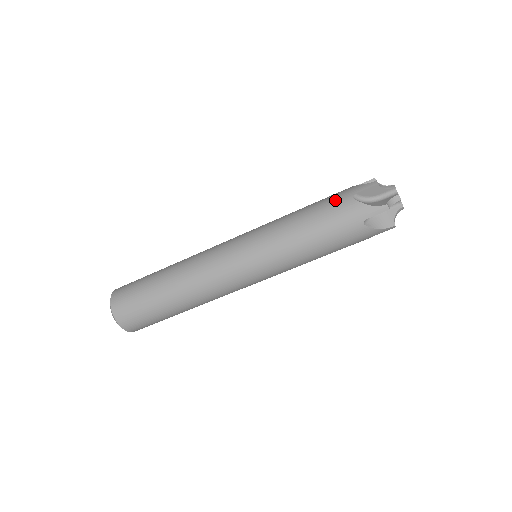
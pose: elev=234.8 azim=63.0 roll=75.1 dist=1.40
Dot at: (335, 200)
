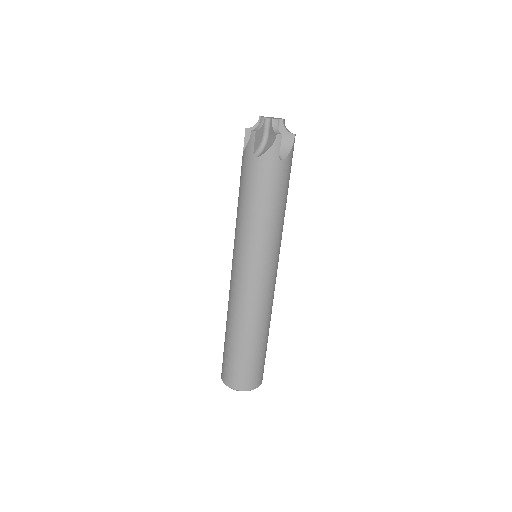
Dot at: occluded
